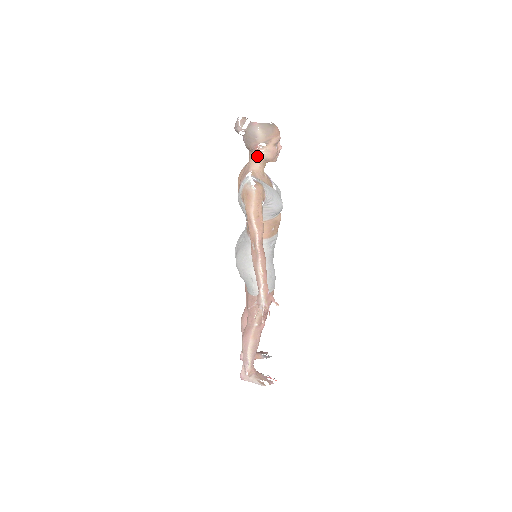
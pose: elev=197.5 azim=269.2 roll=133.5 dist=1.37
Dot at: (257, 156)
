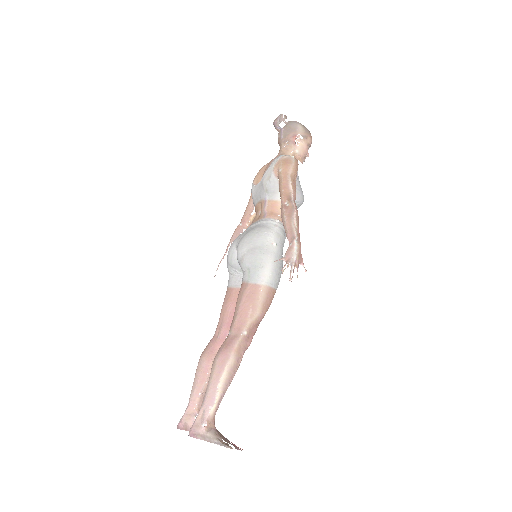
Dot at: (291, 147)
